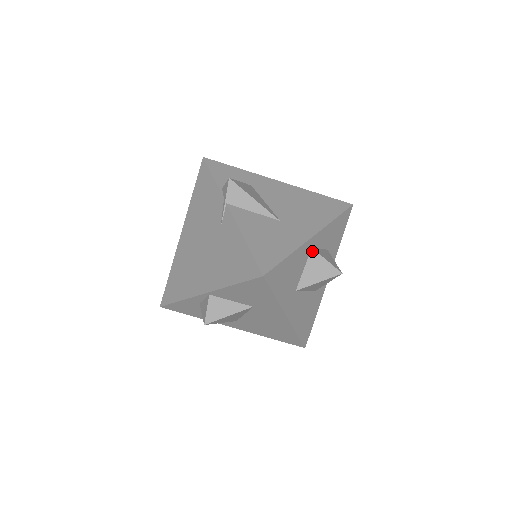
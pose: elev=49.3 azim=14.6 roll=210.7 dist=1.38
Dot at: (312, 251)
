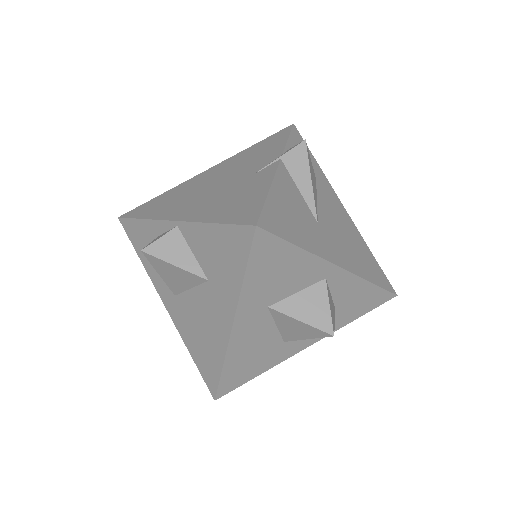
Dot at: (323, 282)
